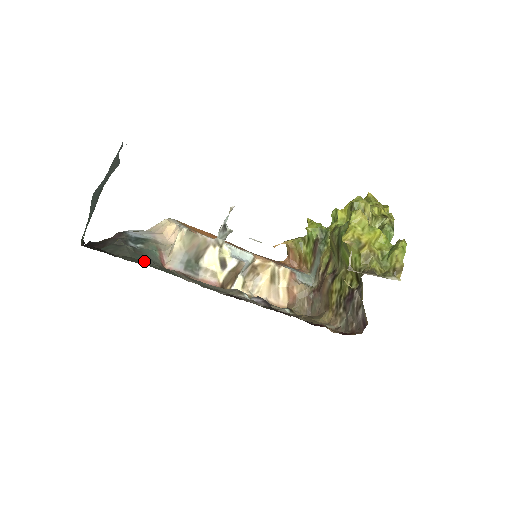
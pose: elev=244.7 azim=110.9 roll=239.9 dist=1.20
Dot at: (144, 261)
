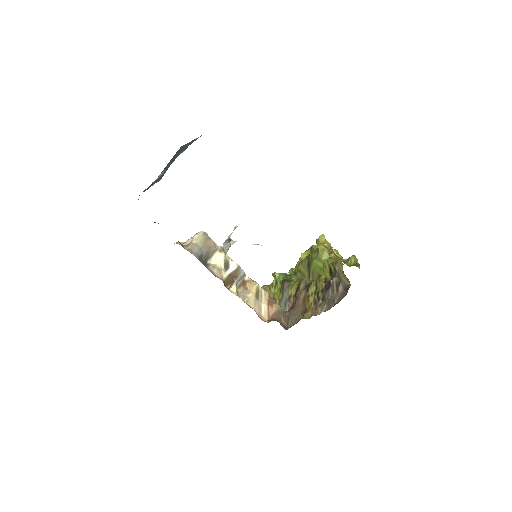
Dot at: occluded
